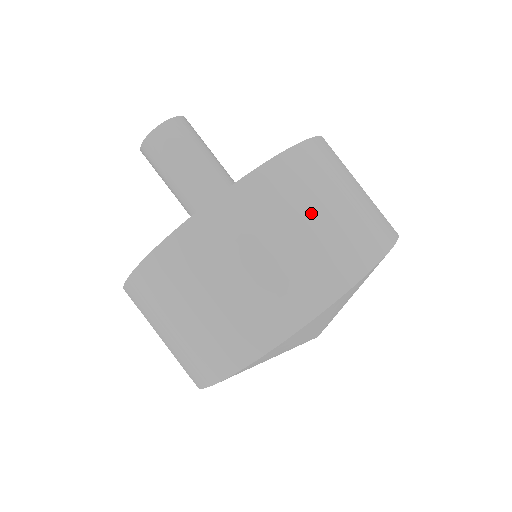
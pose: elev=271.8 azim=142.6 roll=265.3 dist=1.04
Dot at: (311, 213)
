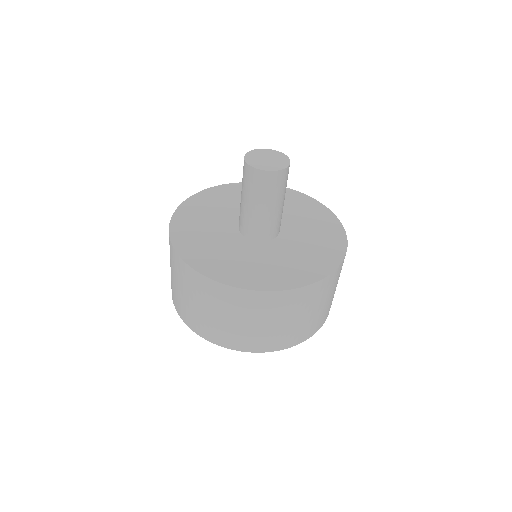
Dot at: (330, 296)
